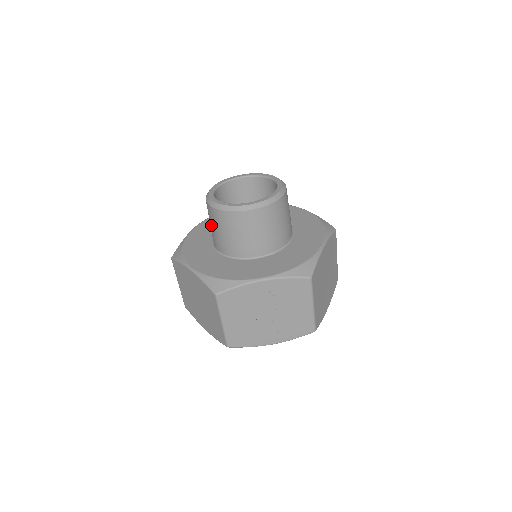
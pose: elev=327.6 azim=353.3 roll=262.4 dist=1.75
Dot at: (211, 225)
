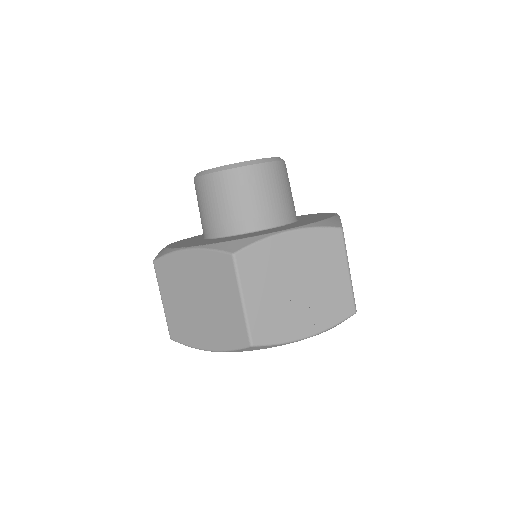
Dot at: (205, 205)
